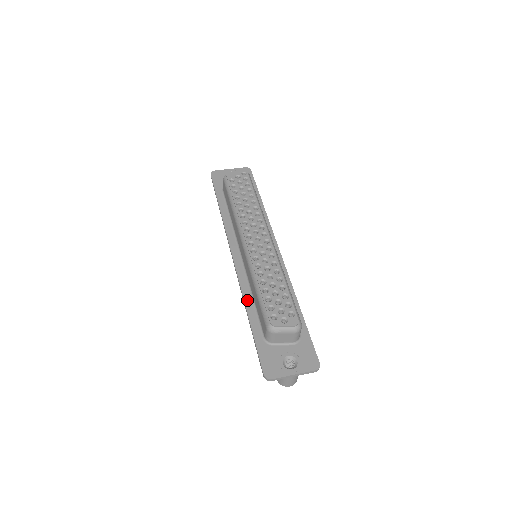
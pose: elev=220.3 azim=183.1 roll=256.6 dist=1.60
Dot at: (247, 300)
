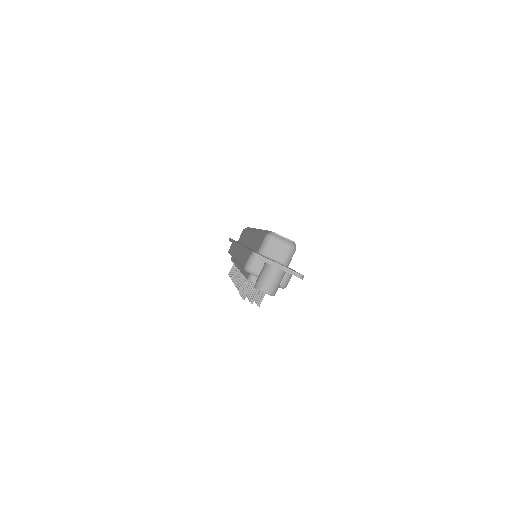
Dot at: (246, 247)
